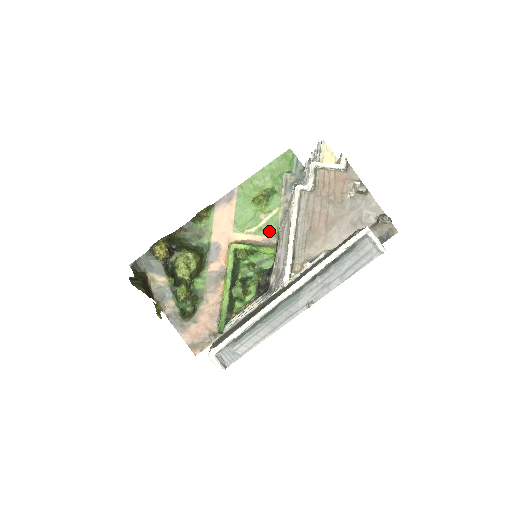
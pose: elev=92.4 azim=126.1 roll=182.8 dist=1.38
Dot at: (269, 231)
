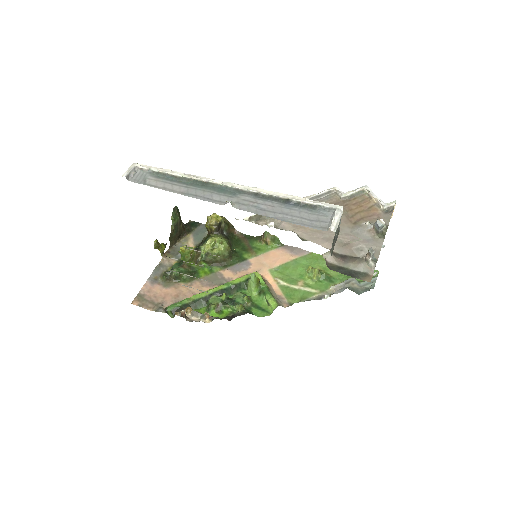
Dot at: (292, 296)
